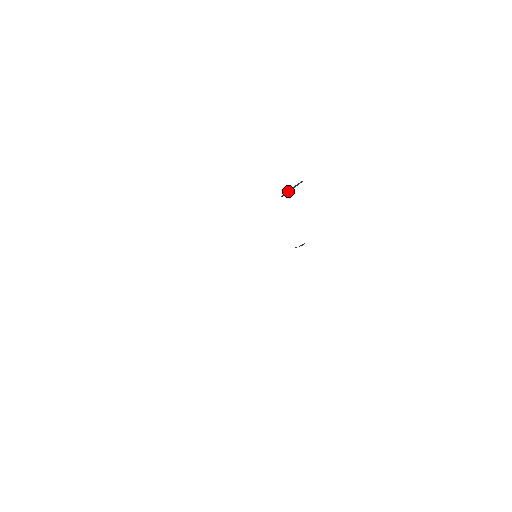
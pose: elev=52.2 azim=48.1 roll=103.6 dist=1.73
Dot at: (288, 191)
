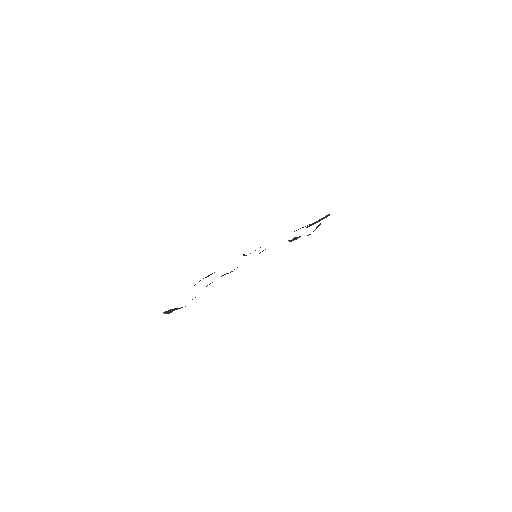
Dot at: (315, 222)
